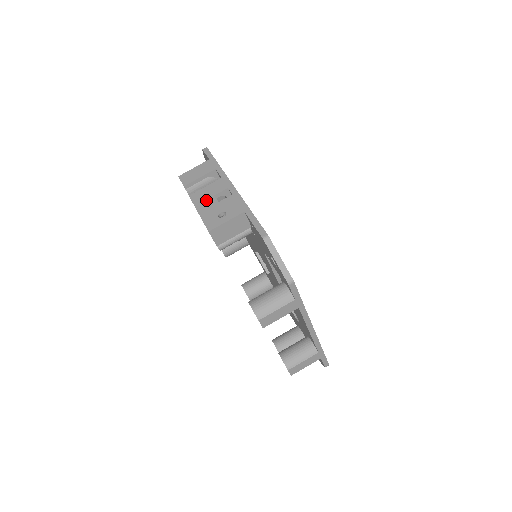
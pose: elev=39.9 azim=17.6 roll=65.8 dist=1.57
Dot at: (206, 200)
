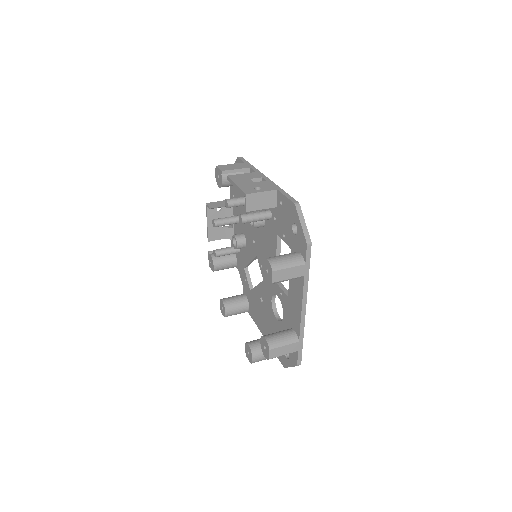
Dot at: (243, 180)
